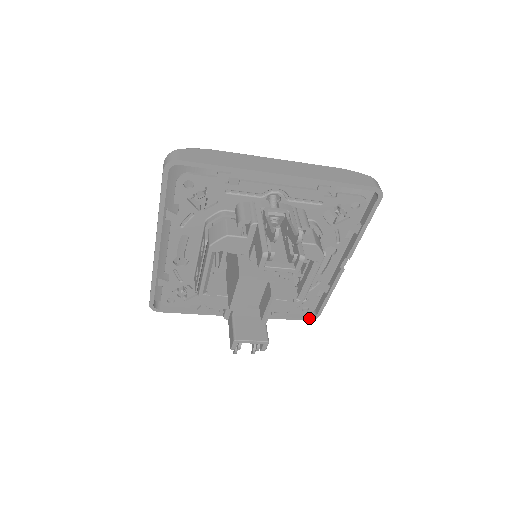
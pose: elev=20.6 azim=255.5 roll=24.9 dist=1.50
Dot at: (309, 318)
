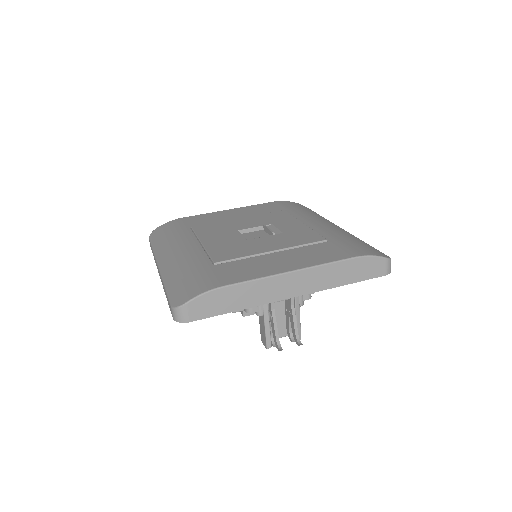
Dot at: occluded
